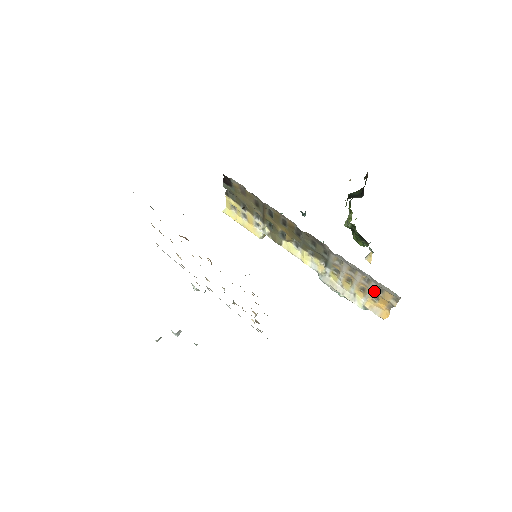
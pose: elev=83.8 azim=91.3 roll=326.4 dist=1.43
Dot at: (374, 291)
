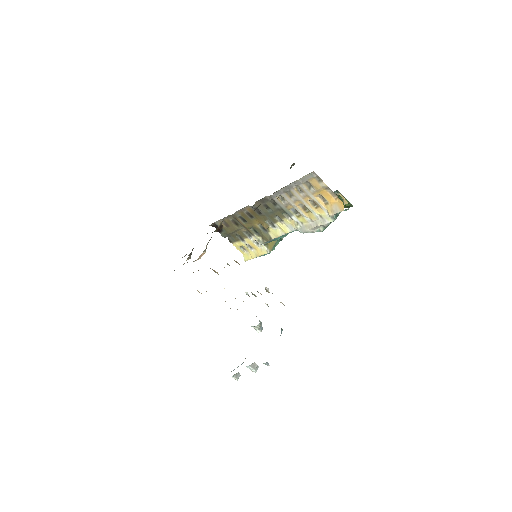
Dot at: (311, 193)
